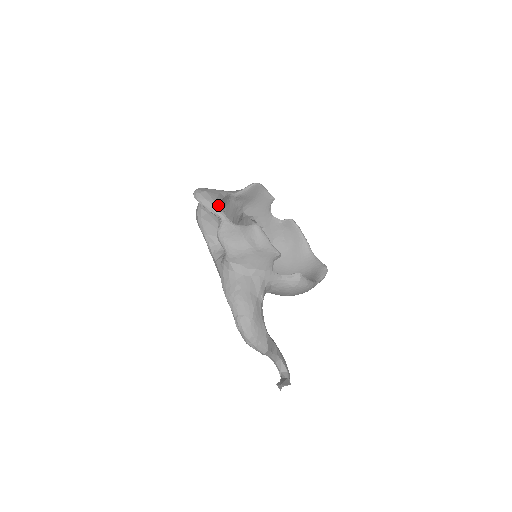
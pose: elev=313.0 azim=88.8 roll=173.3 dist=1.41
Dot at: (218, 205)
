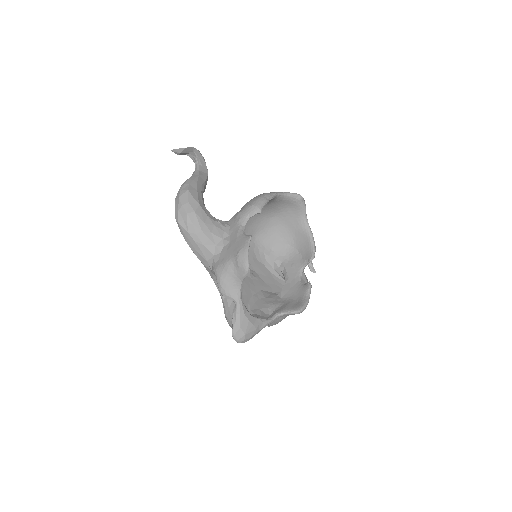
Dot at: (259, 326)
